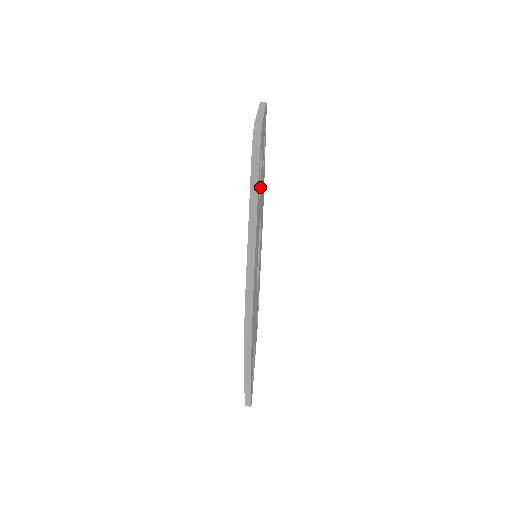
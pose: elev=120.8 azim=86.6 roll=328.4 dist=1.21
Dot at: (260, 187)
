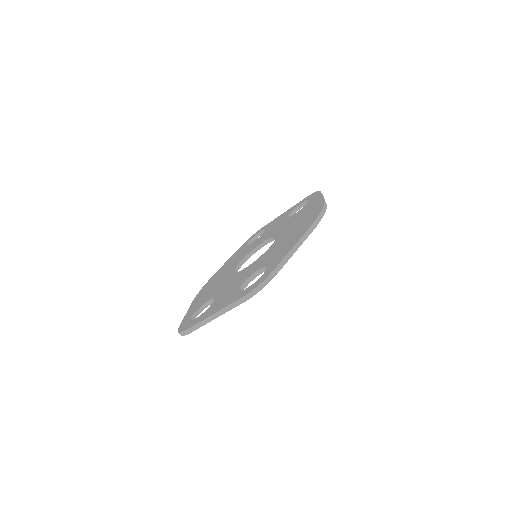
Dot at: occluded
